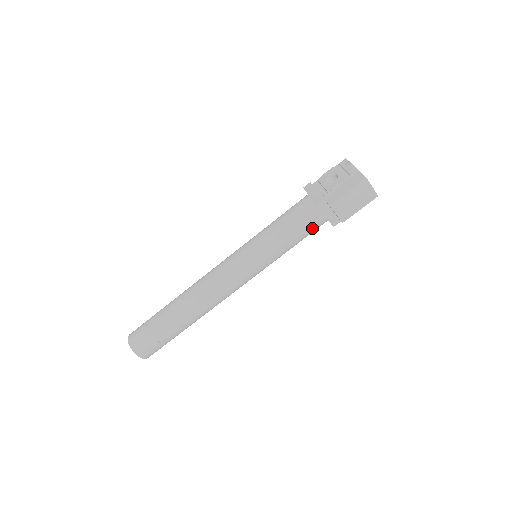
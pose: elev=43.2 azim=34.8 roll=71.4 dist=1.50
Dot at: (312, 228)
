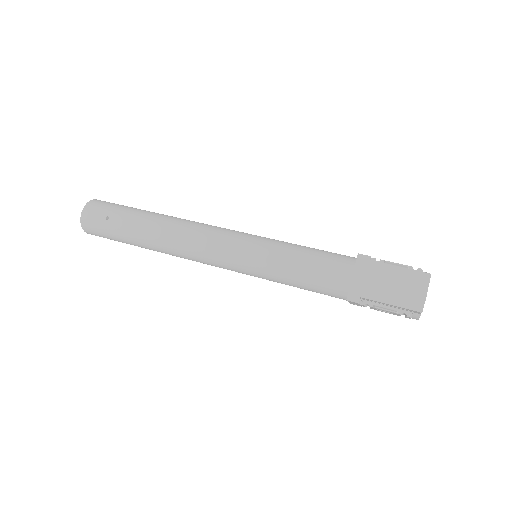
Dot at: (328, 277)
